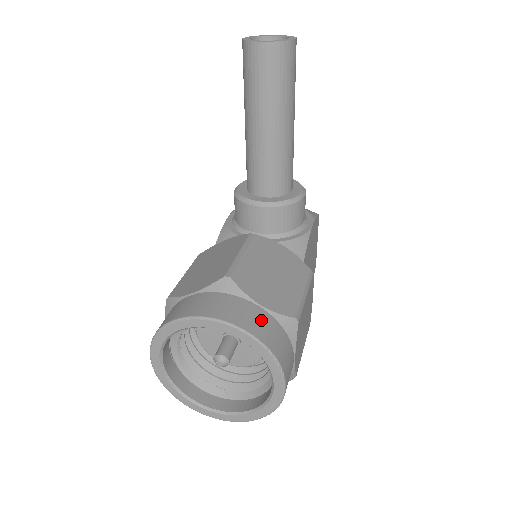
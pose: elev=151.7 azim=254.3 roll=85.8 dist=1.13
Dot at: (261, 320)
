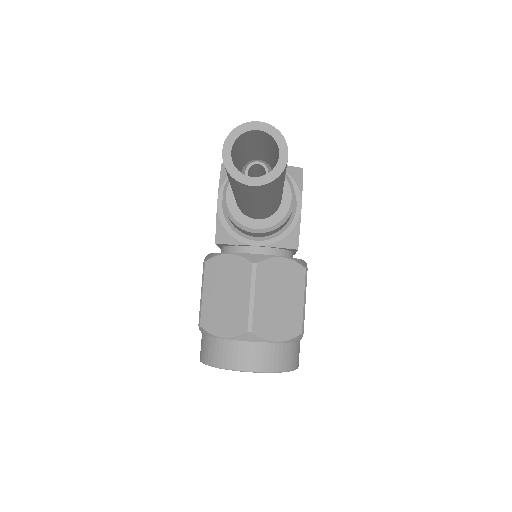
Dot at: (280, 354)
